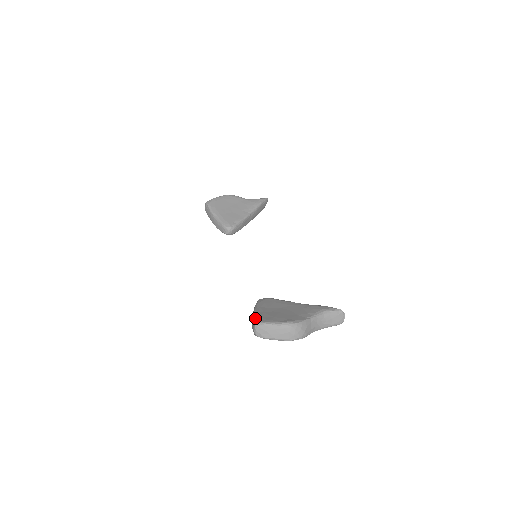
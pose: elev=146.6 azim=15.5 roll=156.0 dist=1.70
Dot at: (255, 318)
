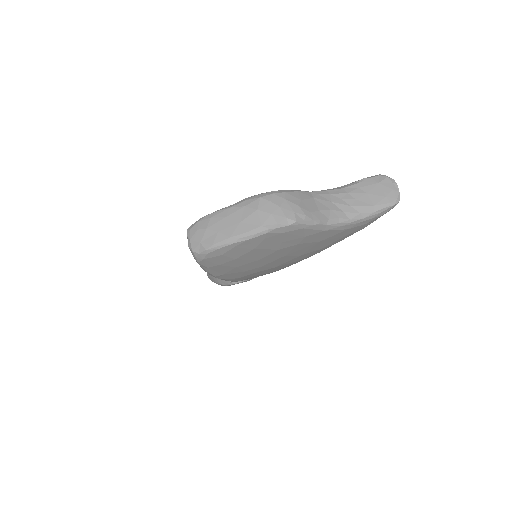
Dot at: occluded
